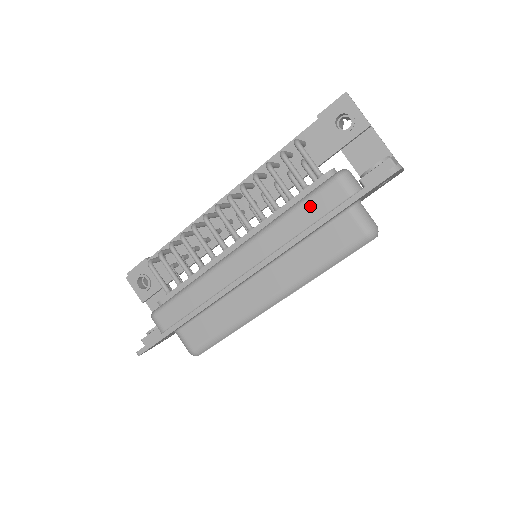
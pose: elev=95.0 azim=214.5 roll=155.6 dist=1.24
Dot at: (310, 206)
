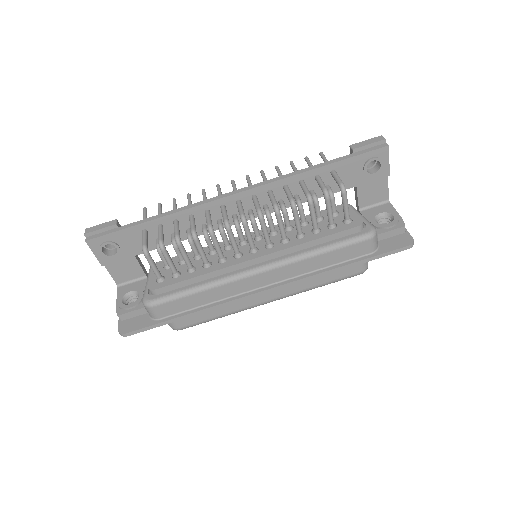
Dot at: (340, 252)
